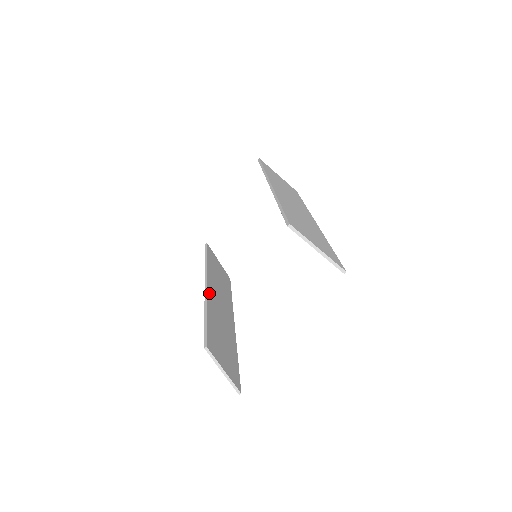
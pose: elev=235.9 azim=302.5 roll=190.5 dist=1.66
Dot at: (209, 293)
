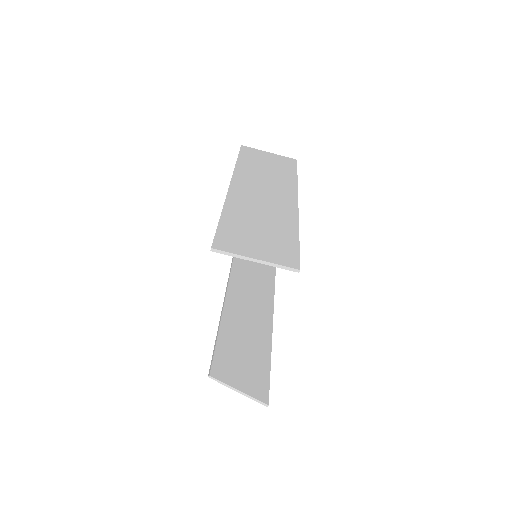
Dot at: (228, 306)
